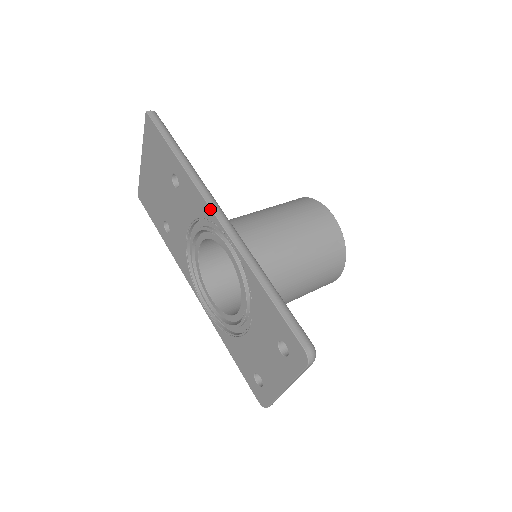
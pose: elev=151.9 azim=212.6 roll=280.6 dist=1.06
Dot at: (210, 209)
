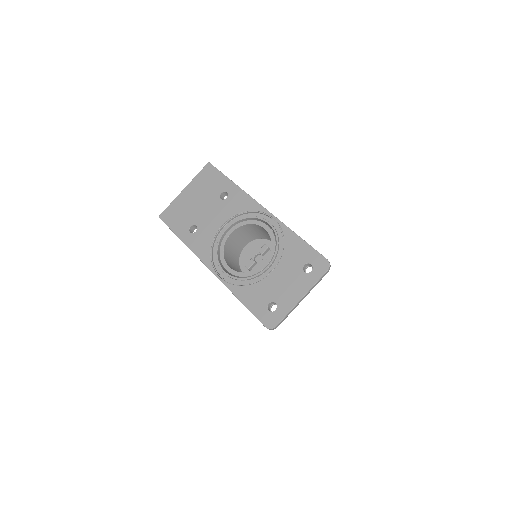
Dot at: (259, 204)
